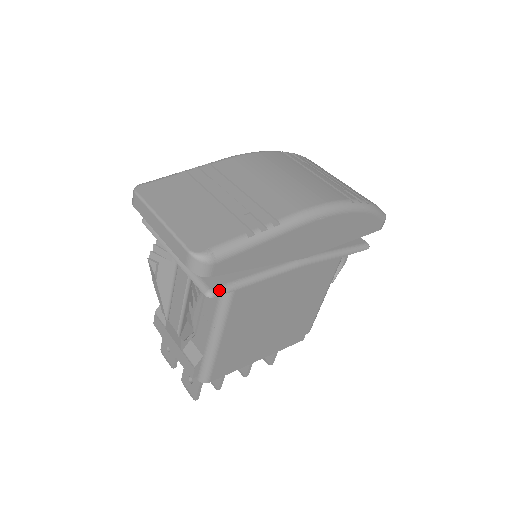
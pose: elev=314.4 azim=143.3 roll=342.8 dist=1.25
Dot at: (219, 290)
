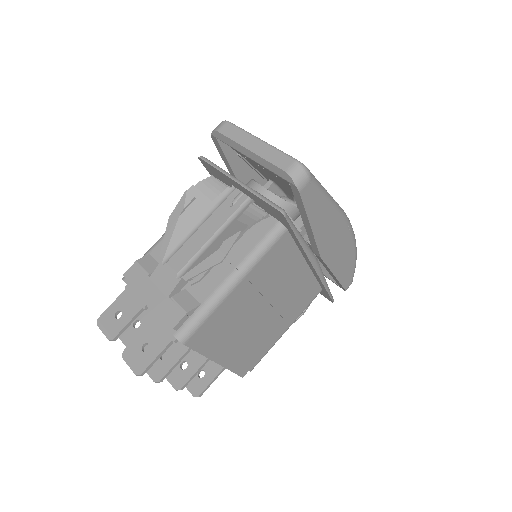
Dot at: (288, 216)
